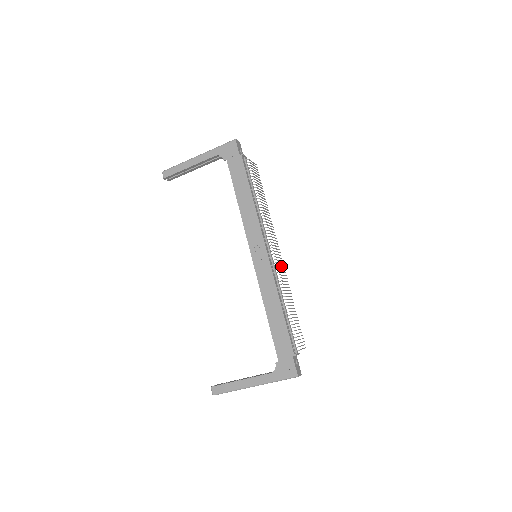
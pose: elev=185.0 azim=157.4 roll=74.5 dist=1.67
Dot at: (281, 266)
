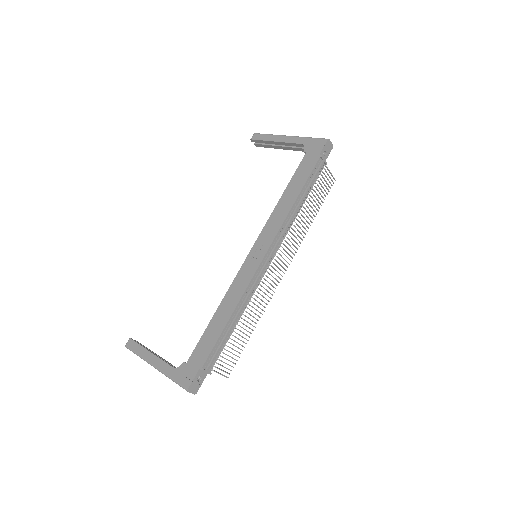
Dot at: (271, 284)
